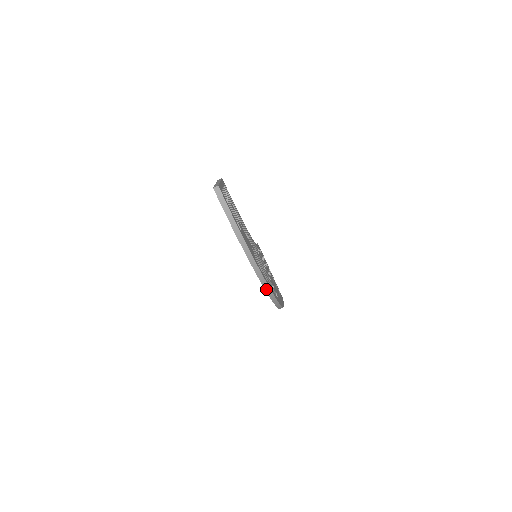
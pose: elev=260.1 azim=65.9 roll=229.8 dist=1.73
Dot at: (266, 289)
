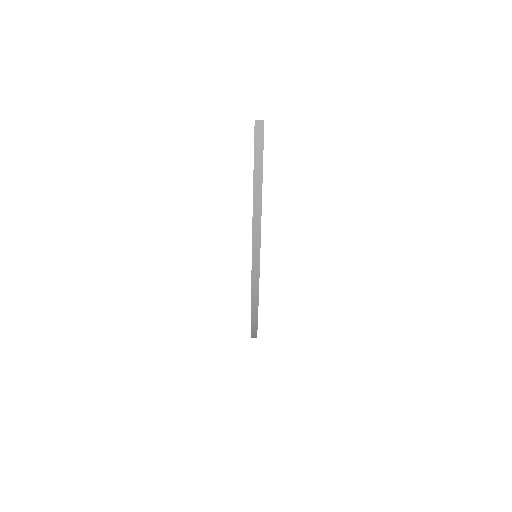
Dot at: (253, 306)
